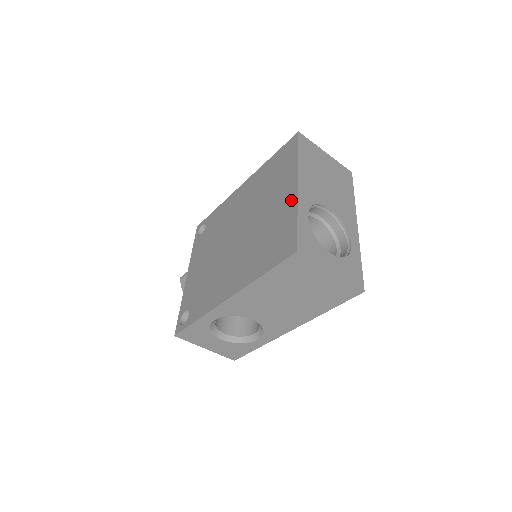
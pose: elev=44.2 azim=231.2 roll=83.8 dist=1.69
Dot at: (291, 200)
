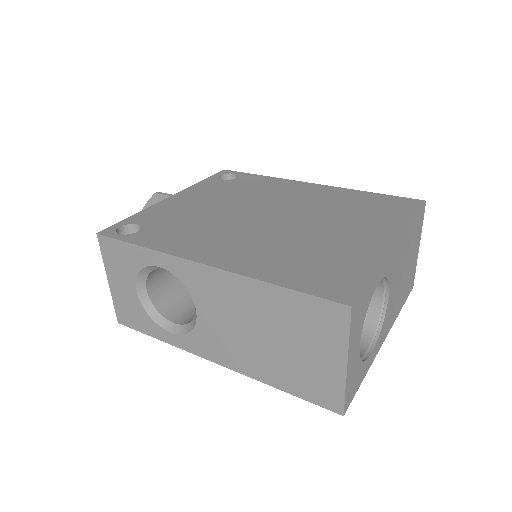
Dot at: (377, 249)
